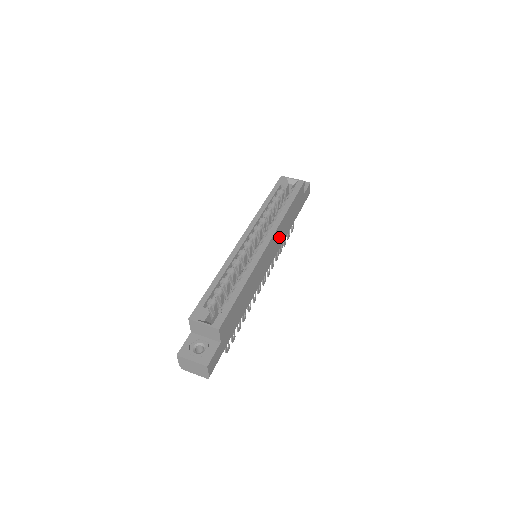
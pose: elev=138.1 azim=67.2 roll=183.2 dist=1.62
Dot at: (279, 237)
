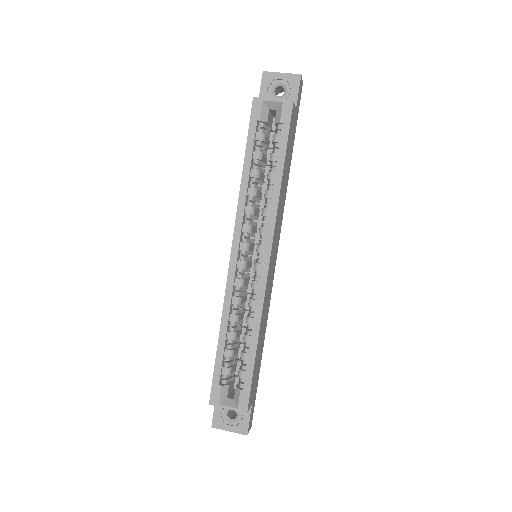
Dot at: (279, 219)
